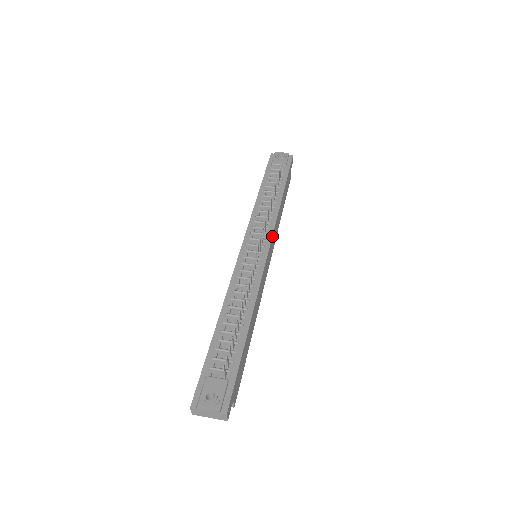
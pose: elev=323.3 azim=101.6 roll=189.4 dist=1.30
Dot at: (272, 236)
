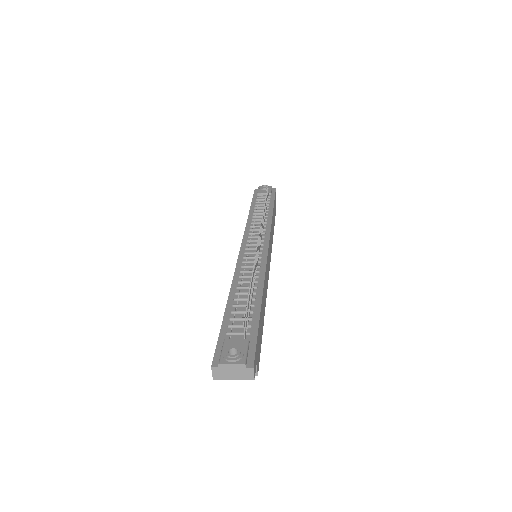
Dot at: (269, 238)
